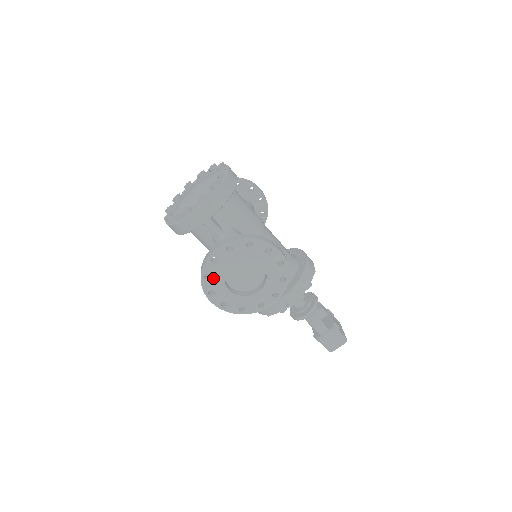
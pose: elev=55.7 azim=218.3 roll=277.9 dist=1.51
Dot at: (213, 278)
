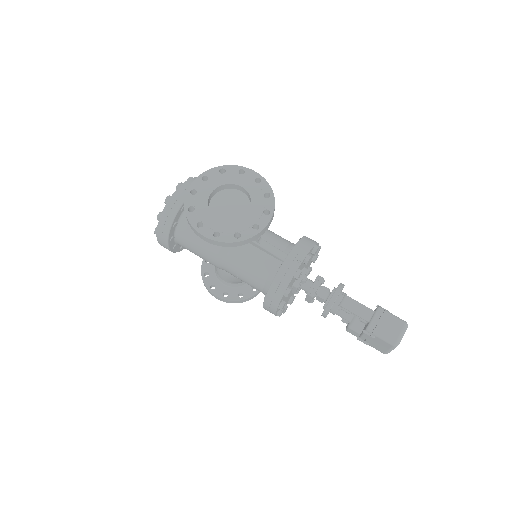
Dot at: (197, 209)
